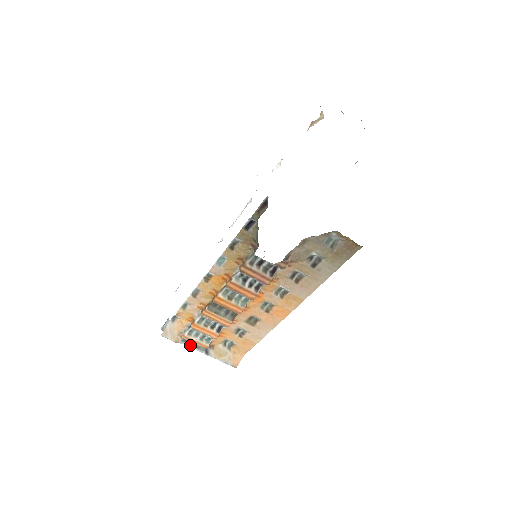
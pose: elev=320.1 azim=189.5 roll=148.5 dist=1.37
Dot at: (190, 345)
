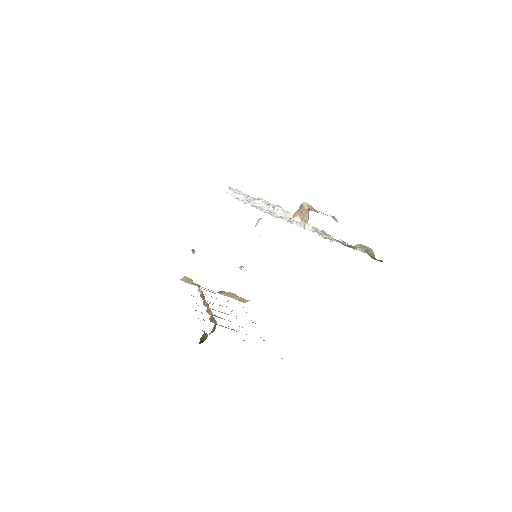
Dot at: occluded
